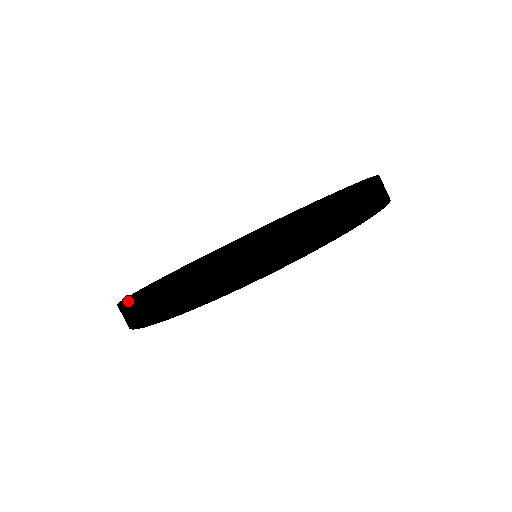
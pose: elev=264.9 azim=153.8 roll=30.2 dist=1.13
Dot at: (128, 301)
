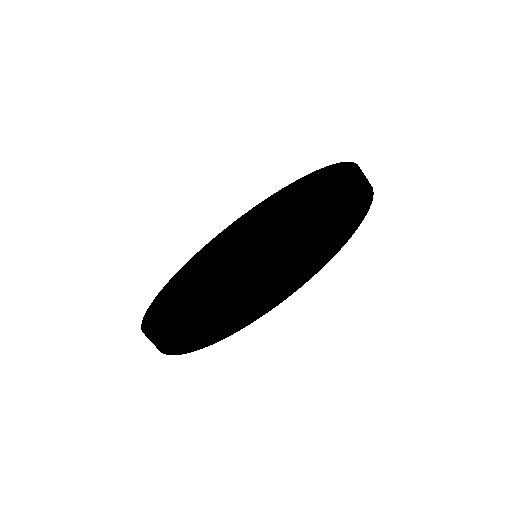
Dot at: (256, 284)
